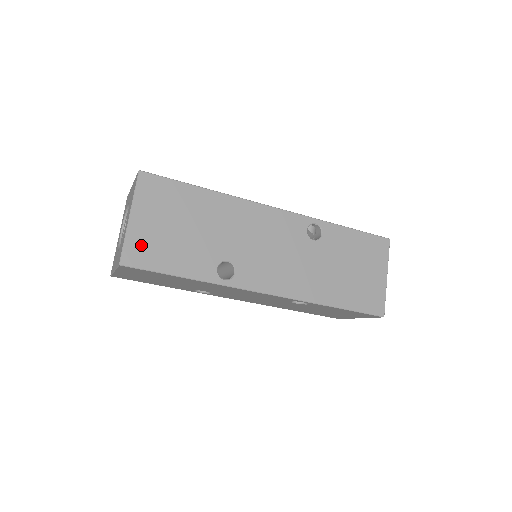
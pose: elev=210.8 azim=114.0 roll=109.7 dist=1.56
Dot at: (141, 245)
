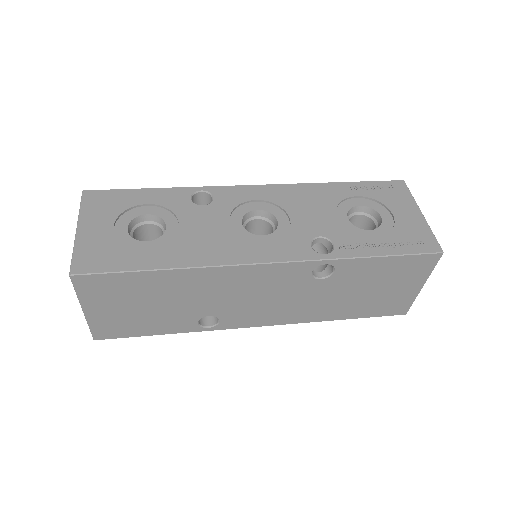
Dot at: (108, 326)
